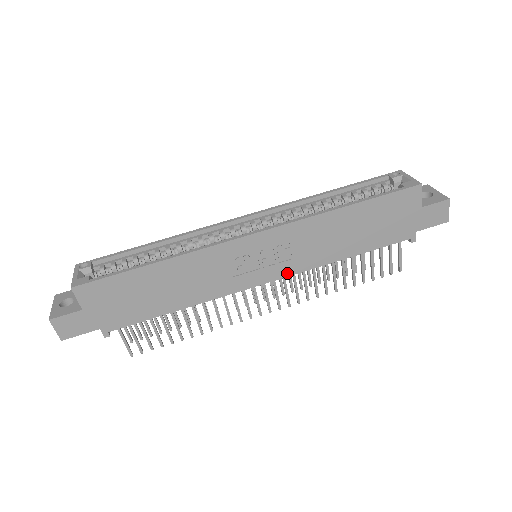
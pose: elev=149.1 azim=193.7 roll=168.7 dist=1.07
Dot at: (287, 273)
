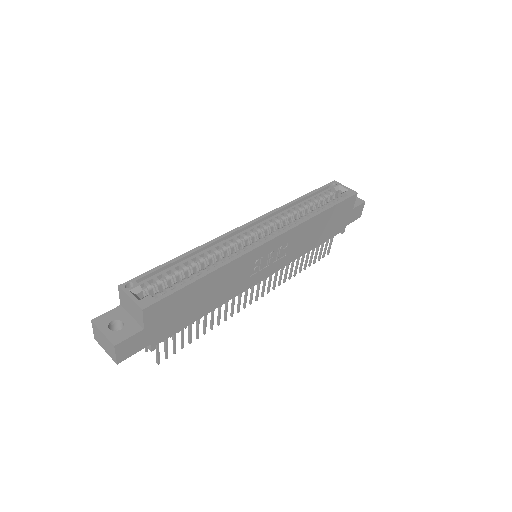
Dot at: (279, 267)
